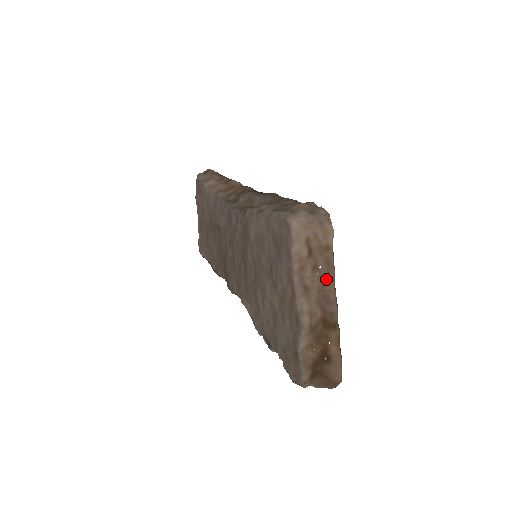
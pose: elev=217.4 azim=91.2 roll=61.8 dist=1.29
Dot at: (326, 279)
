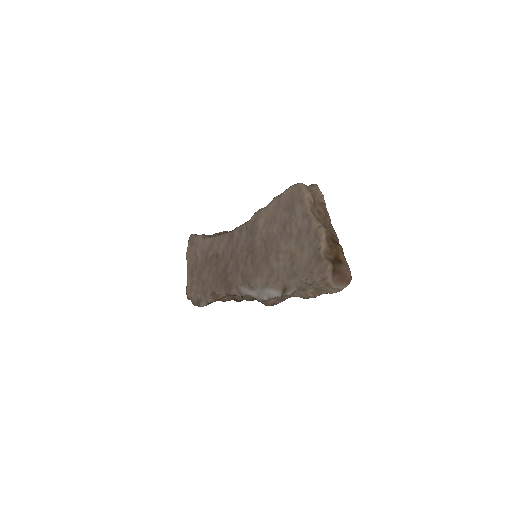
Dot at: (326, 219)
